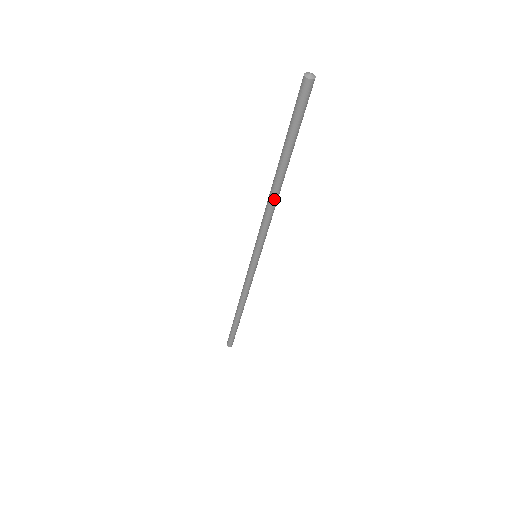
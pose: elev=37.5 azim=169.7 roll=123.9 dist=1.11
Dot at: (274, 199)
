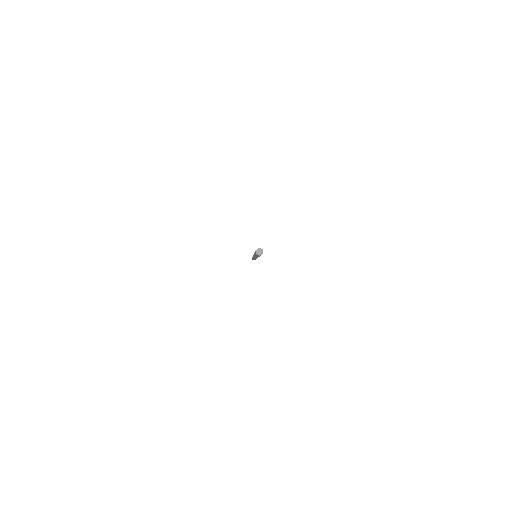
Dot at: occluded
